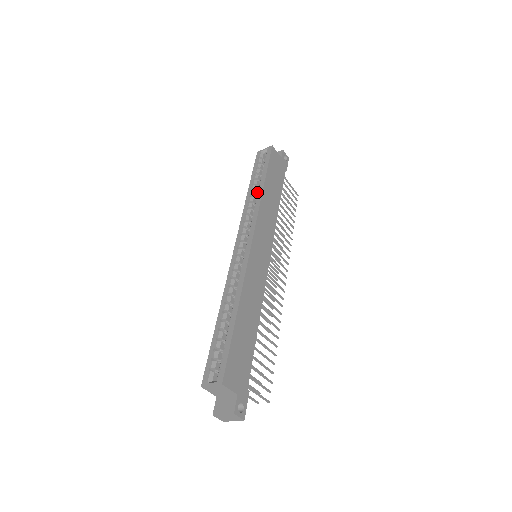
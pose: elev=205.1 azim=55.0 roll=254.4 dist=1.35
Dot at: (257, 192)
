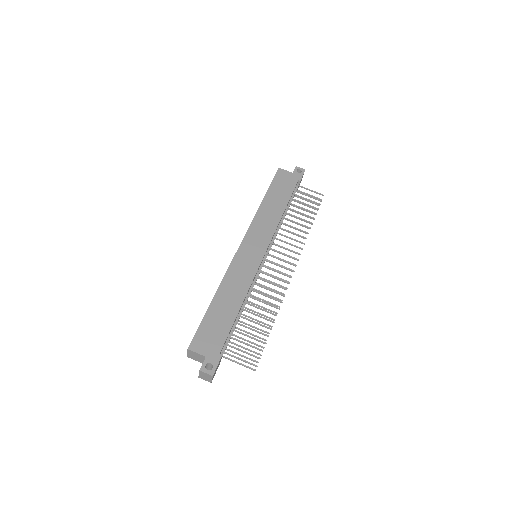
Dot at: occluded
